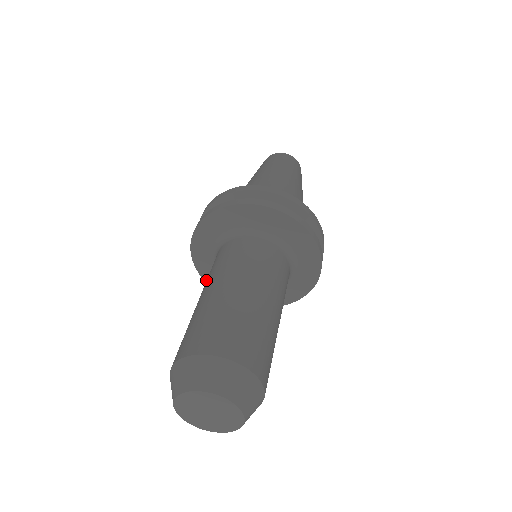
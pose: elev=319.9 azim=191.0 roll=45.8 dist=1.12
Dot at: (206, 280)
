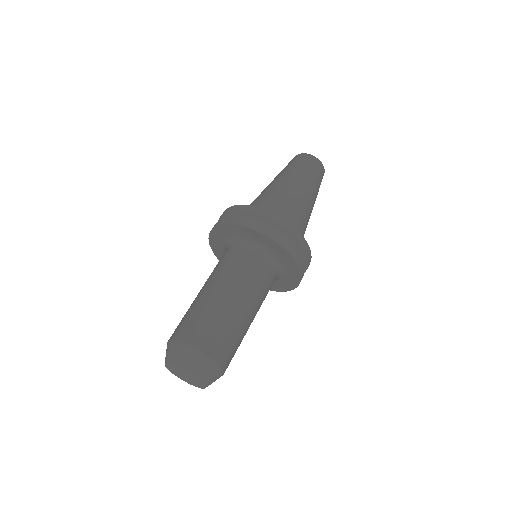
Dot at: (214, 251)
